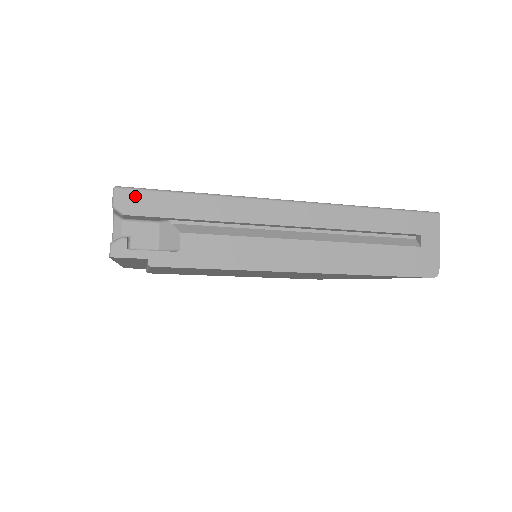
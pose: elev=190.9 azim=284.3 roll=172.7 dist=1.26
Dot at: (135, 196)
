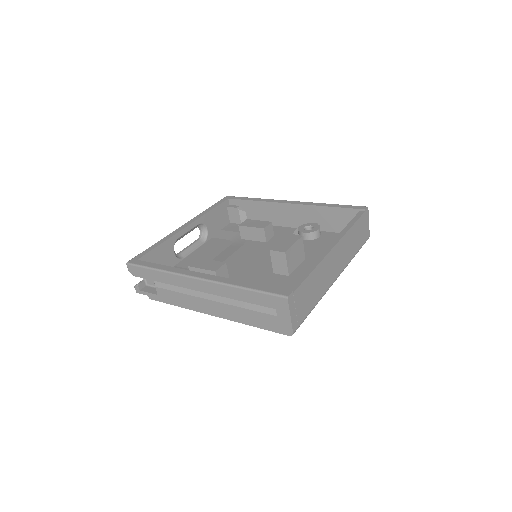
Dot at: (134, 268)
